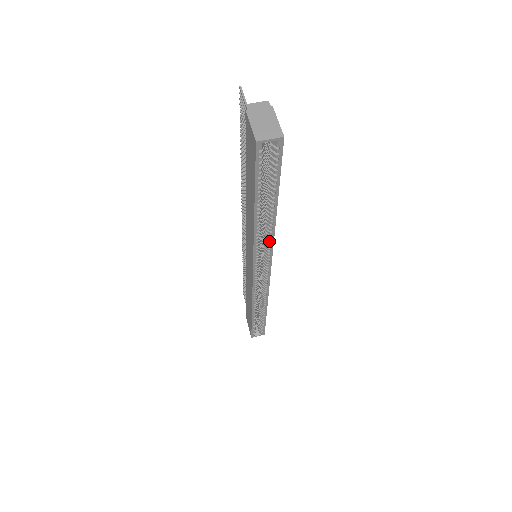
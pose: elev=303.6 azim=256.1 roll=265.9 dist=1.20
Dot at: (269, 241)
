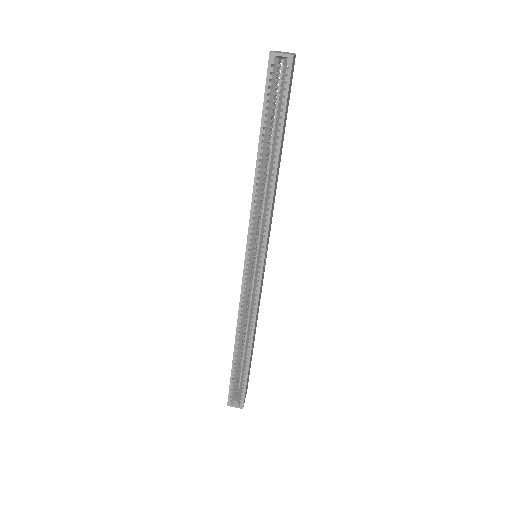
Dot at: (267, 210)
